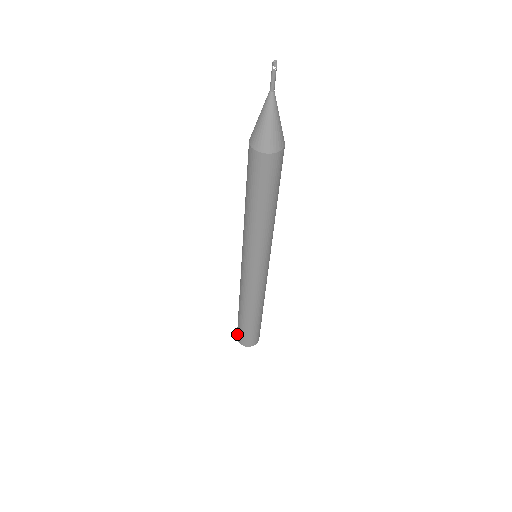
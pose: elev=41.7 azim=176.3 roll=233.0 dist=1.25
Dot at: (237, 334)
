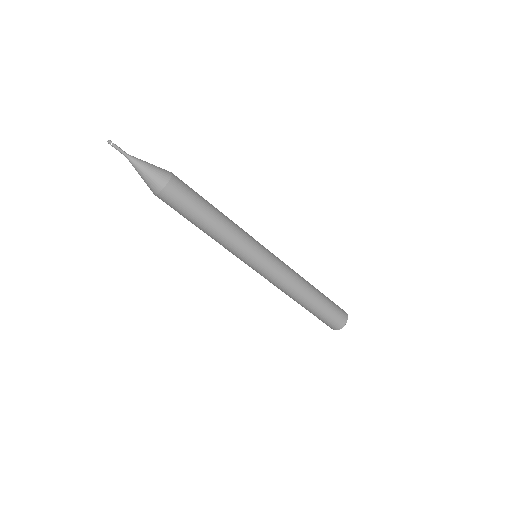
Dot at: occluded
